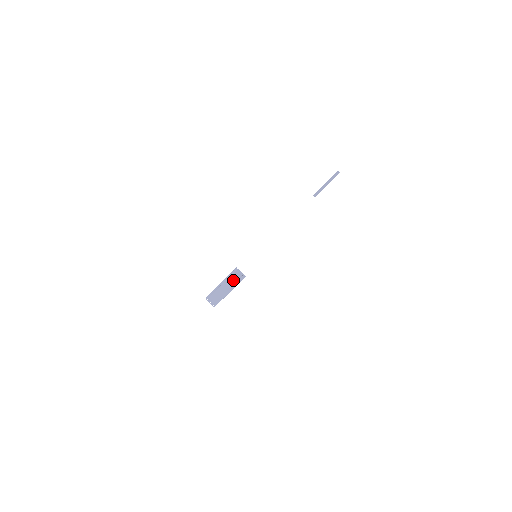
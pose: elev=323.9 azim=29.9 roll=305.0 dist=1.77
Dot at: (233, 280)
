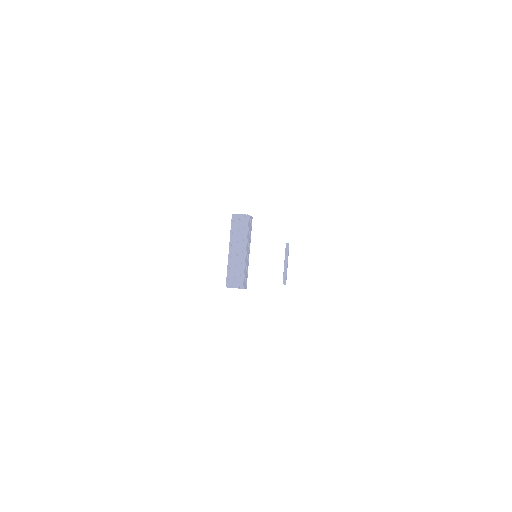
Dot at: (240, 217)
